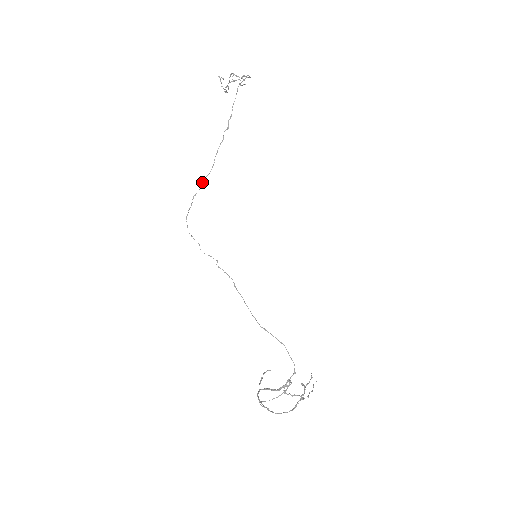
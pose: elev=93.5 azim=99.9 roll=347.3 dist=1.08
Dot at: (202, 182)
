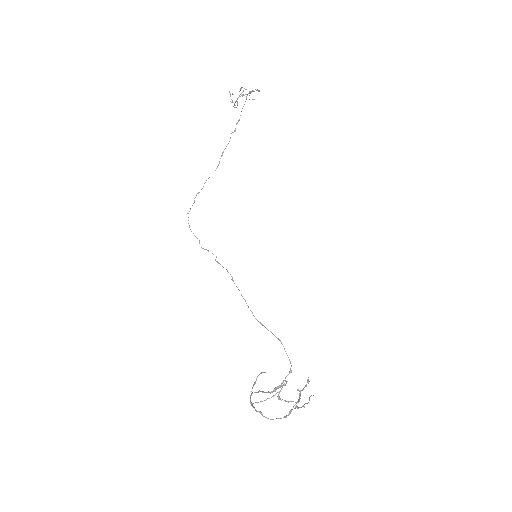
Dot at: occluded
